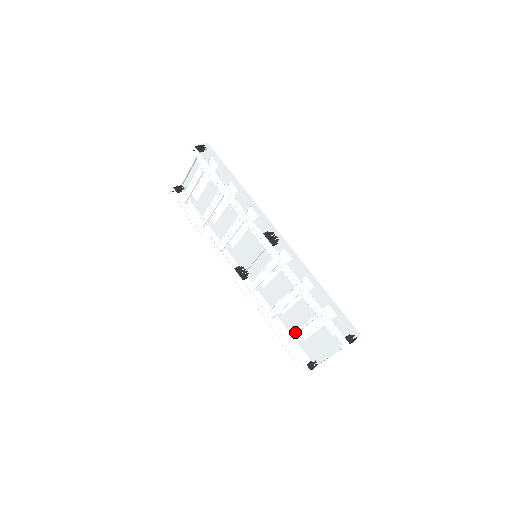
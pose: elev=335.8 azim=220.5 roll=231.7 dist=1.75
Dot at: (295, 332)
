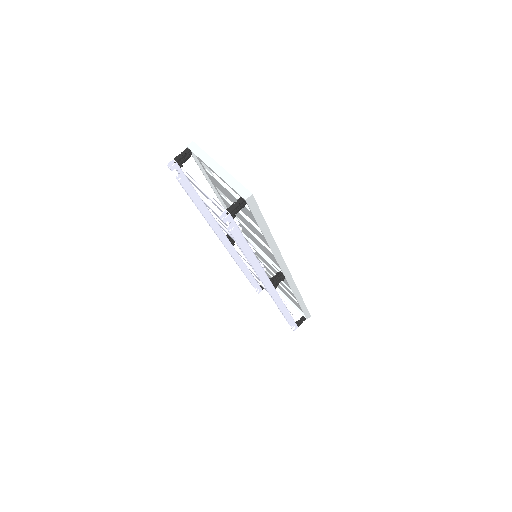
Dot at: occluded
